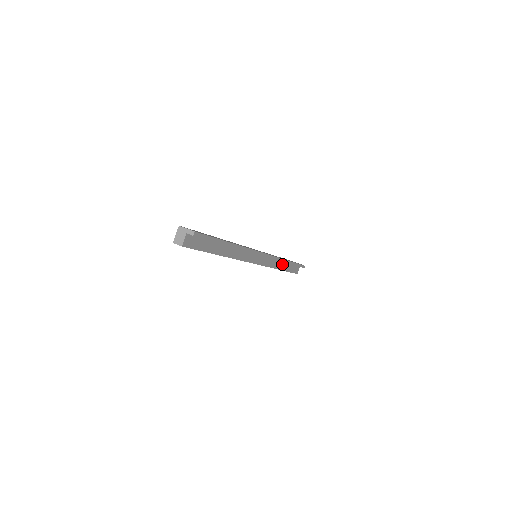
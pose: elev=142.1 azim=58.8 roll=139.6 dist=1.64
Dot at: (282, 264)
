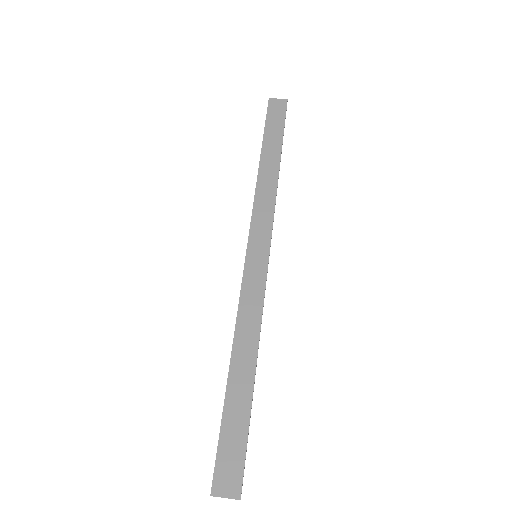
Dot at: occluded
